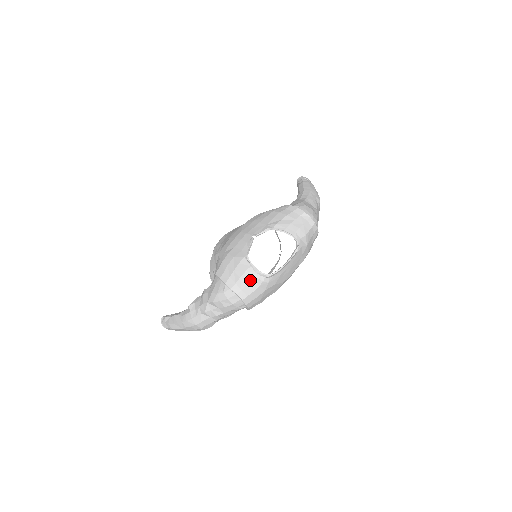
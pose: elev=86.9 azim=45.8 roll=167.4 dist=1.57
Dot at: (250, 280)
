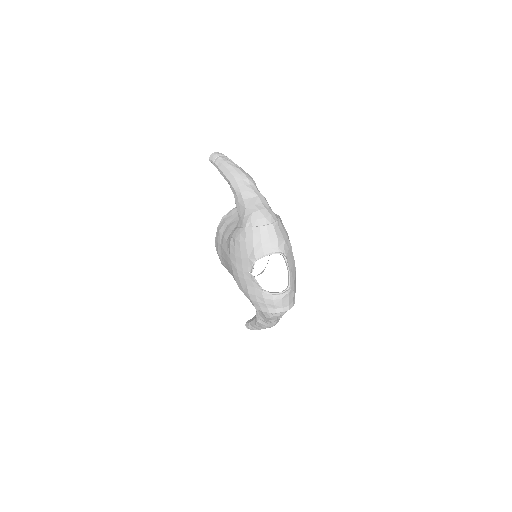
Dot at: (281, 301)
